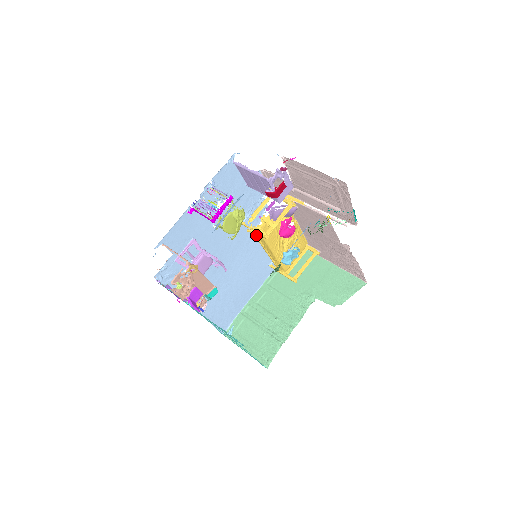
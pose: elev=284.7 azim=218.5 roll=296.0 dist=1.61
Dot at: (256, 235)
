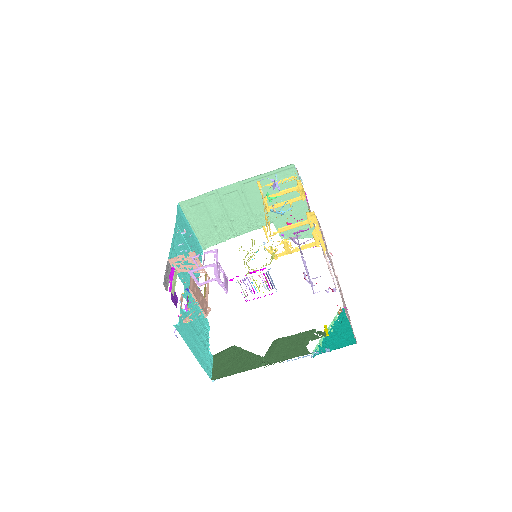
Dot at: occluded
